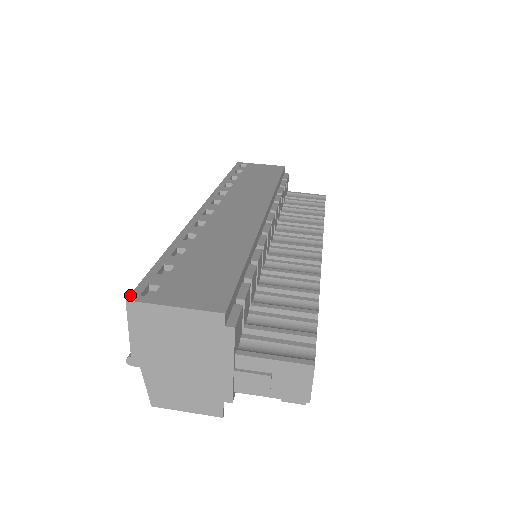
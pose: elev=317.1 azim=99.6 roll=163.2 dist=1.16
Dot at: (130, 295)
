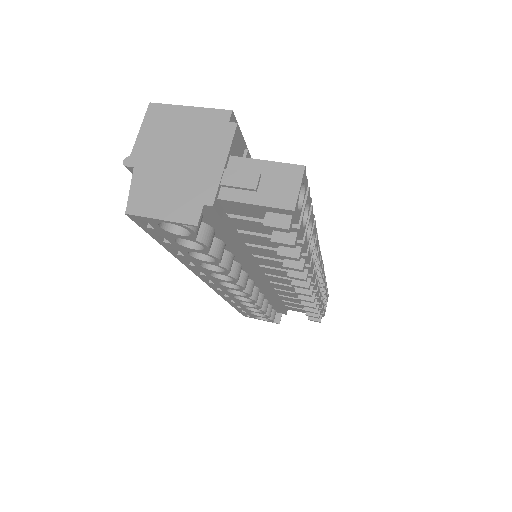
Dot at: occluded
